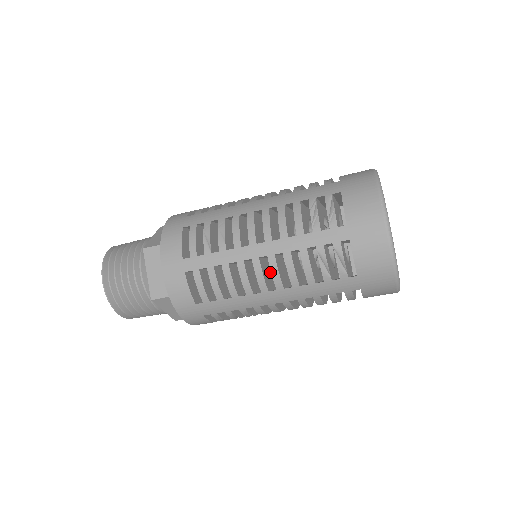
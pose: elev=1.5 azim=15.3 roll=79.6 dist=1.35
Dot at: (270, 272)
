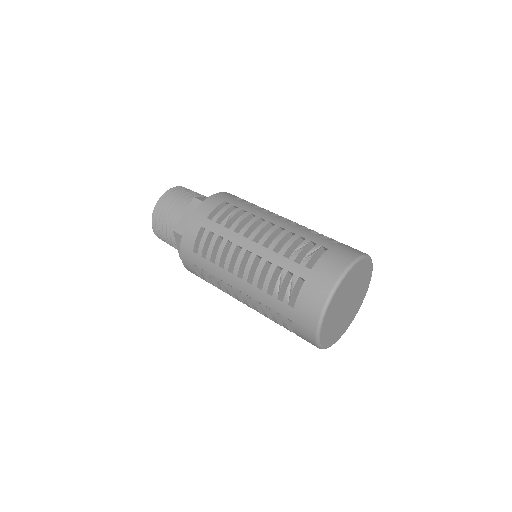
Dot at: occluded
